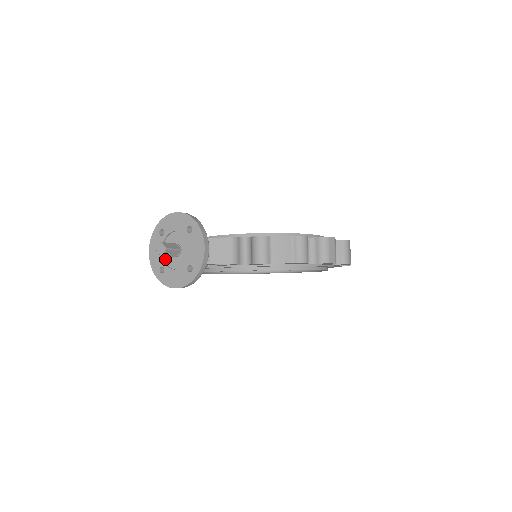
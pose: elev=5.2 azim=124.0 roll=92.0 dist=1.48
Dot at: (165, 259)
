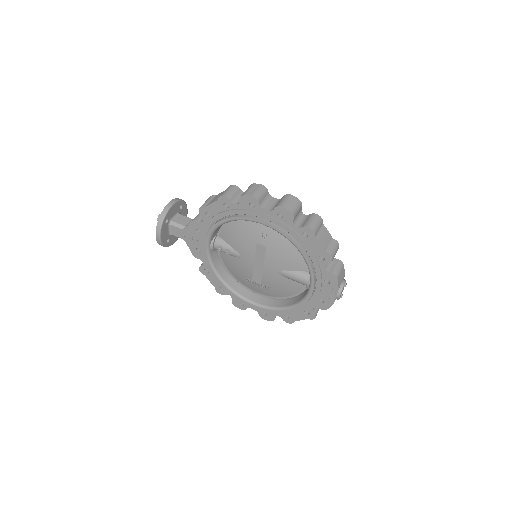
Dot at: occluded
